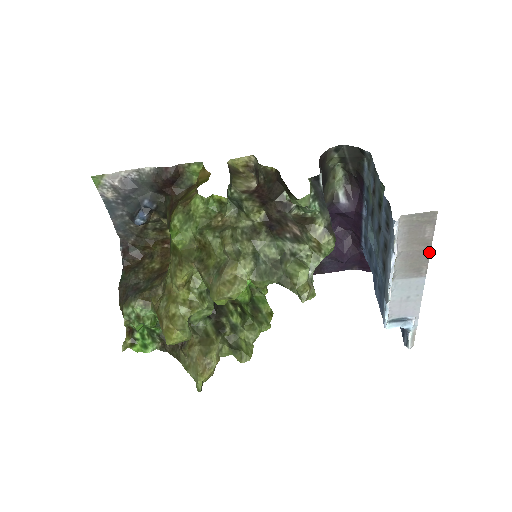
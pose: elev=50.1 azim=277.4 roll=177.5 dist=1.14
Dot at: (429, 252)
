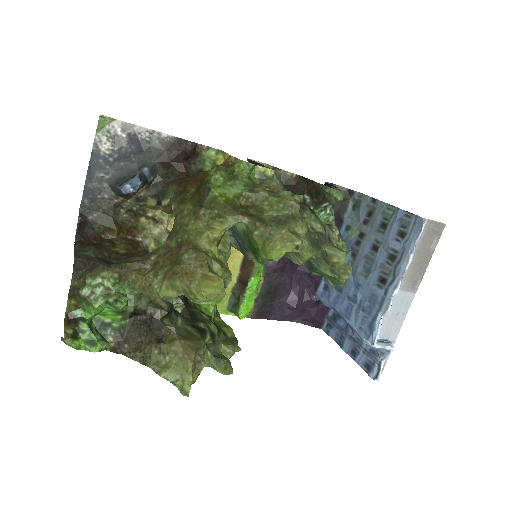
Dot at: (427, 266)
